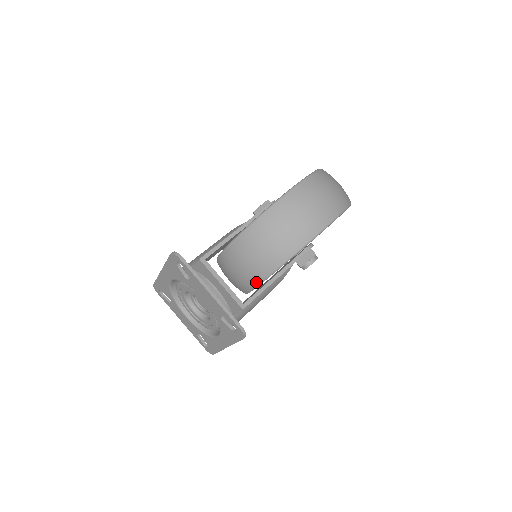
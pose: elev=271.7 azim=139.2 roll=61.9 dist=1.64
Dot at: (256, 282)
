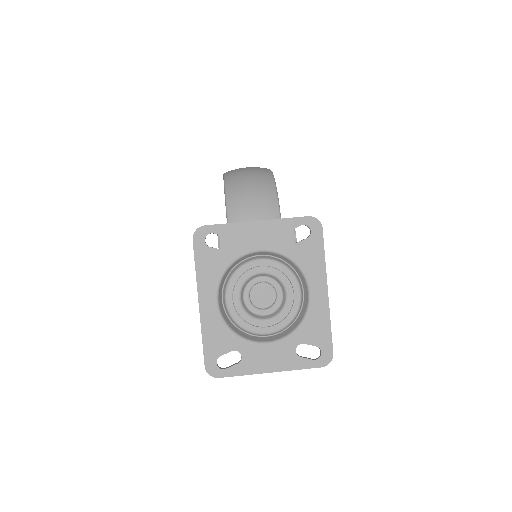
Dot at: occluded
